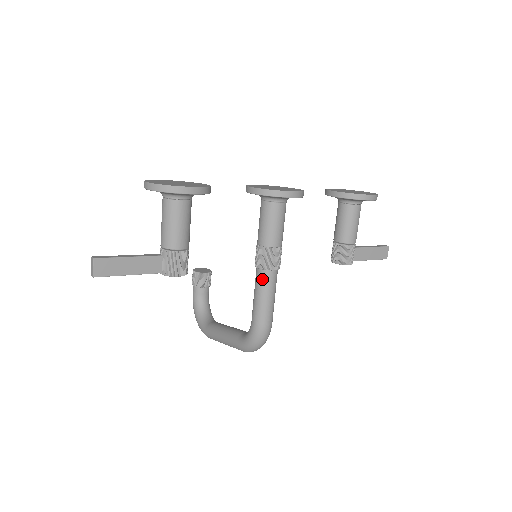
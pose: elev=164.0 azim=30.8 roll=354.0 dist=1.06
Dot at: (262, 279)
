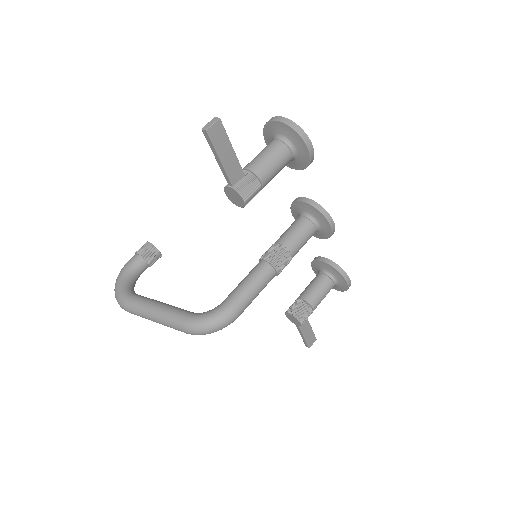
Dot at: (264, 271)
